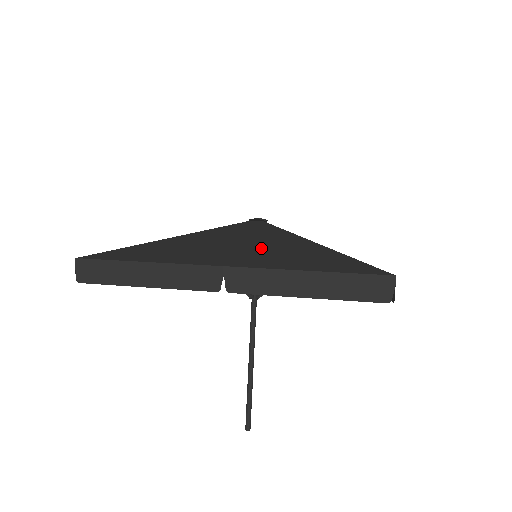
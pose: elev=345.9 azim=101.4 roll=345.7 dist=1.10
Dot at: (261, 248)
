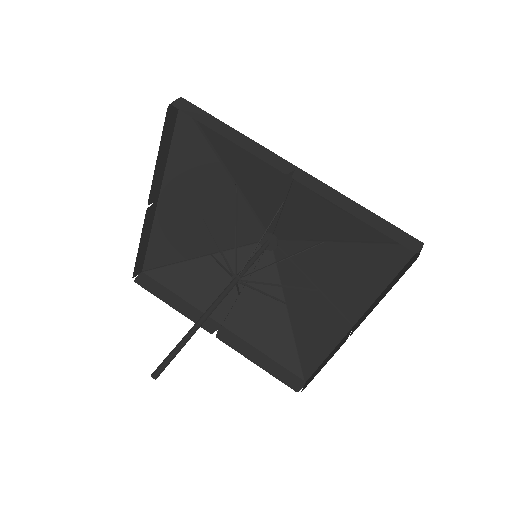
Dot at: (200, 199)
